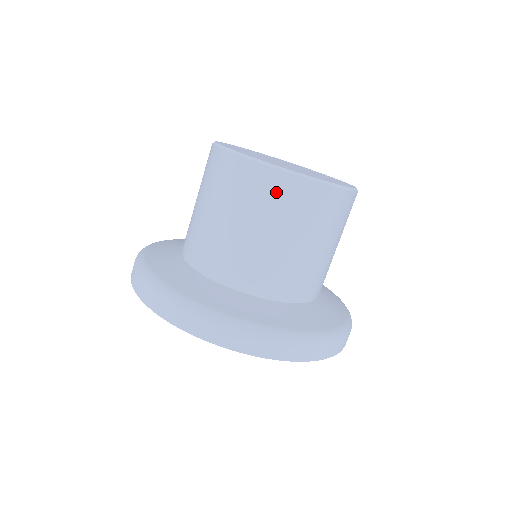
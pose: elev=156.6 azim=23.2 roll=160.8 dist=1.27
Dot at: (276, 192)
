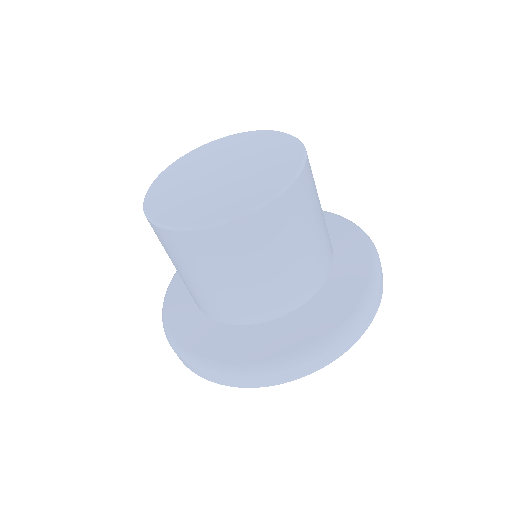
Dot at: (270, 226)
